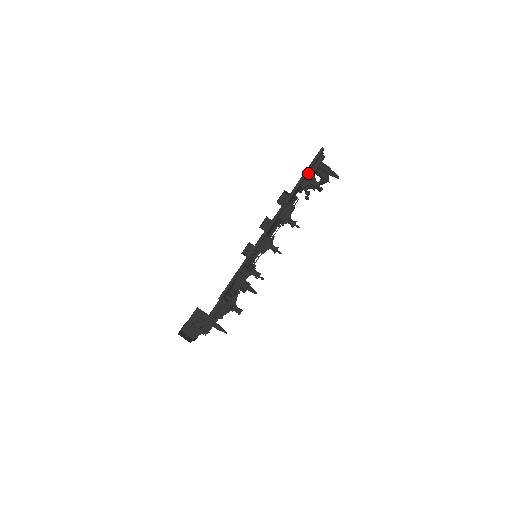
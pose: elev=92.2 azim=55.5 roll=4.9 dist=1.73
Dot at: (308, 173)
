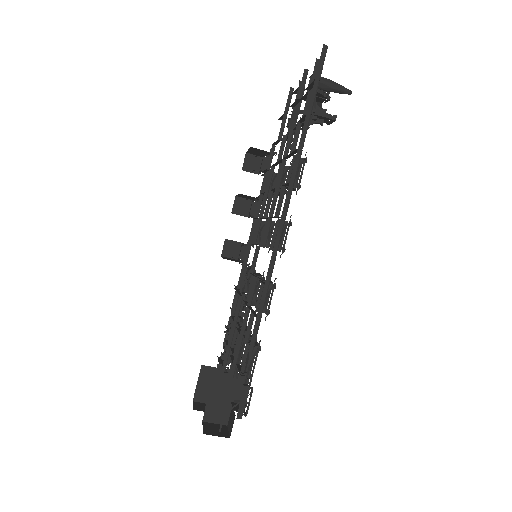
Dot at: (307, 99)
